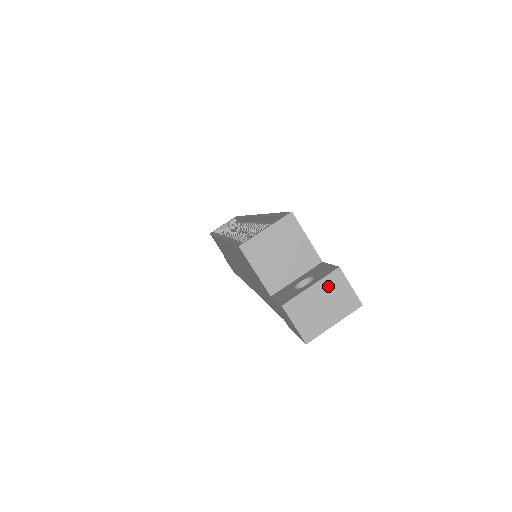
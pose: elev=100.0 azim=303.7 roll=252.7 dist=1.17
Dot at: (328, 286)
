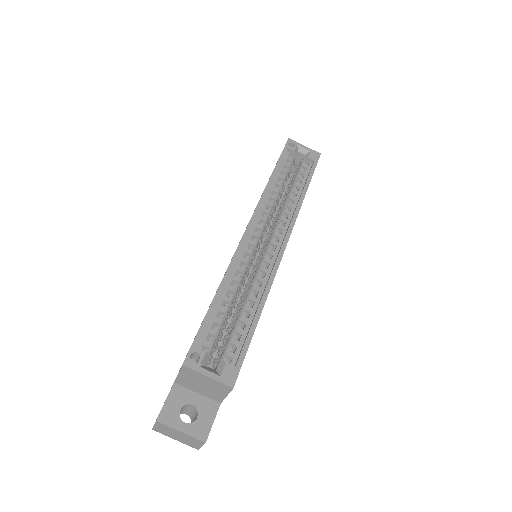
Dot at: (190, 438)
